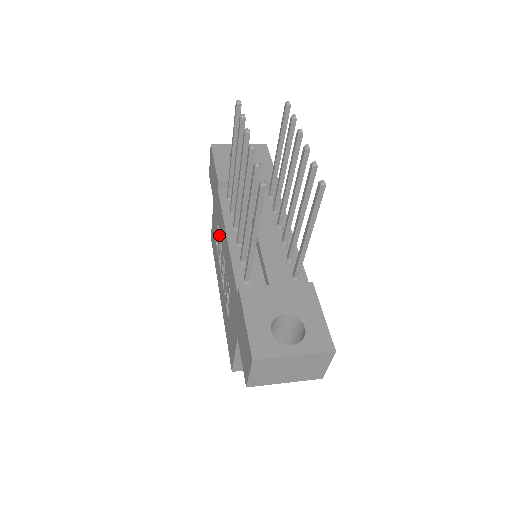
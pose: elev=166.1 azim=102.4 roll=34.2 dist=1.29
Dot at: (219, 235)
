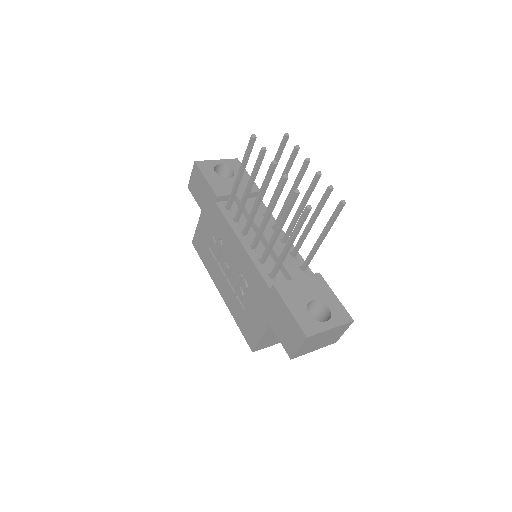
Dot at: (219, 241)
